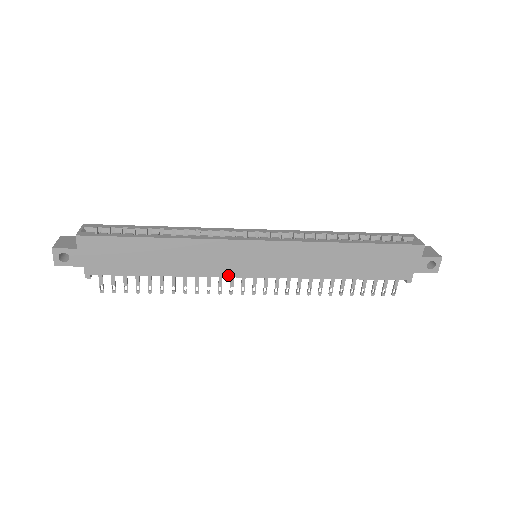
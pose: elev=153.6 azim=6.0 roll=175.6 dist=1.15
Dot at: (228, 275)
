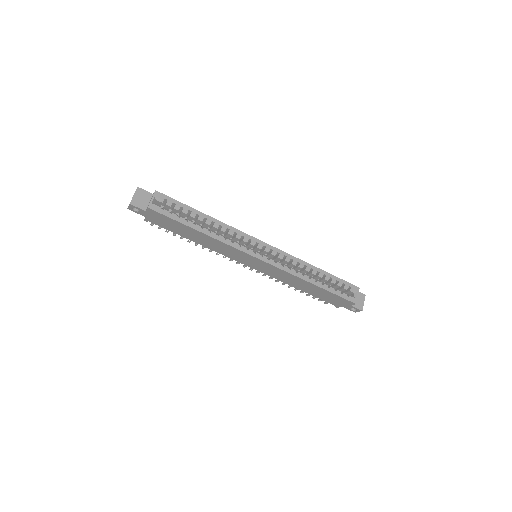
Dot at: (233, 259)
